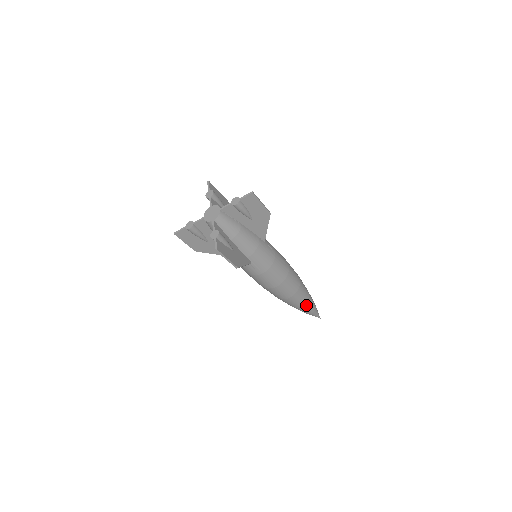
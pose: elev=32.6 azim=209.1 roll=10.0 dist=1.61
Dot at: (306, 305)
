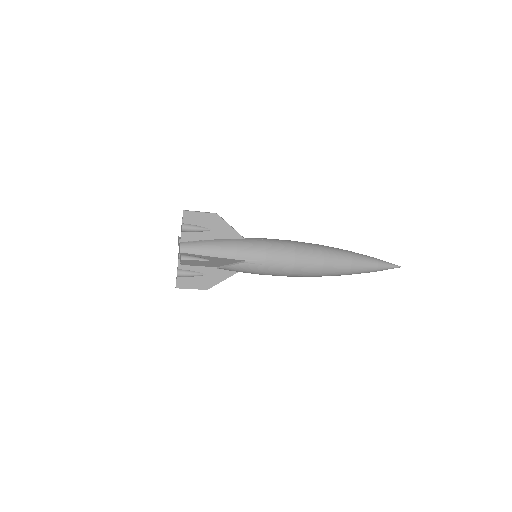
Dot at: (356, 262)
